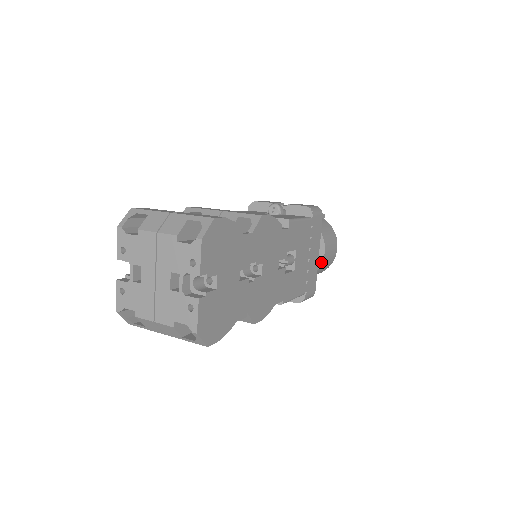
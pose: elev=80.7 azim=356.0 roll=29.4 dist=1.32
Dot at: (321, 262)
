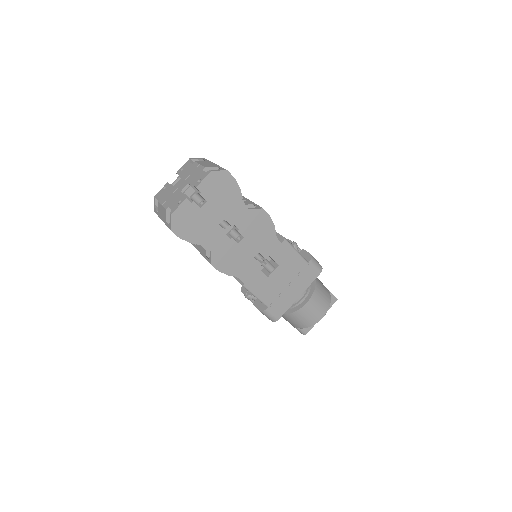
Dot at: (300, 308)
